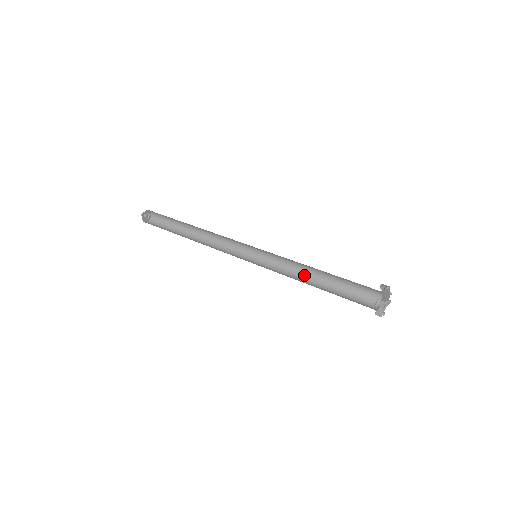
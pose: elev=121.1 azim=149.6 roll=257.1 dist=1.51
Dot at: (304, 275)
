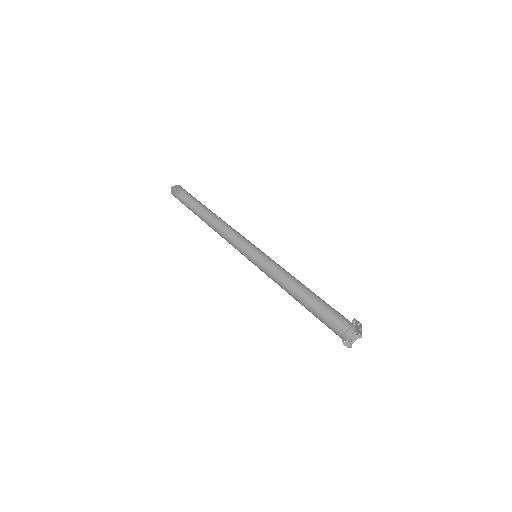
Dot at: (293, 286)
